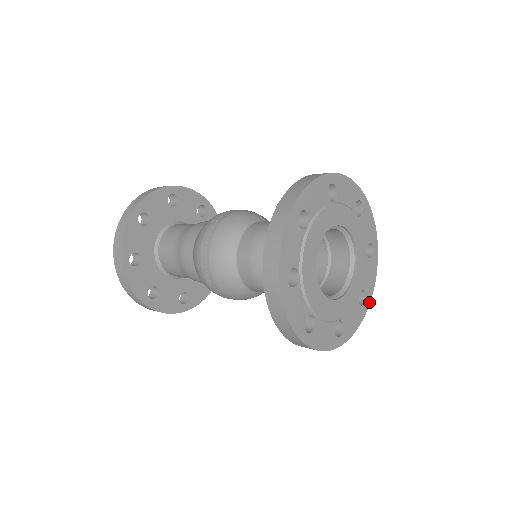
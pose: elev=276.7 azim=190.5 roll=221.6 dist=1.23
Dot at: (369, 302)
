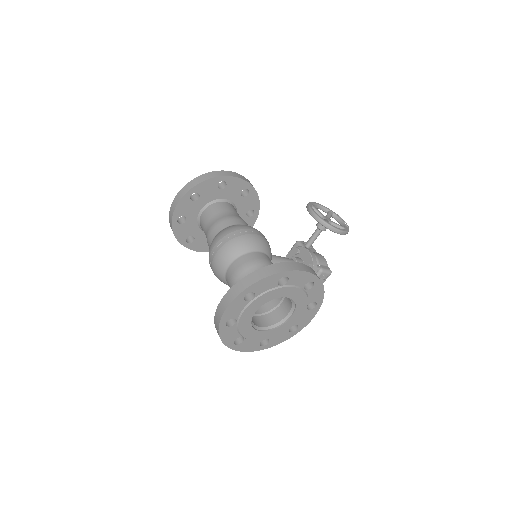
Dot at: (300, 330)
